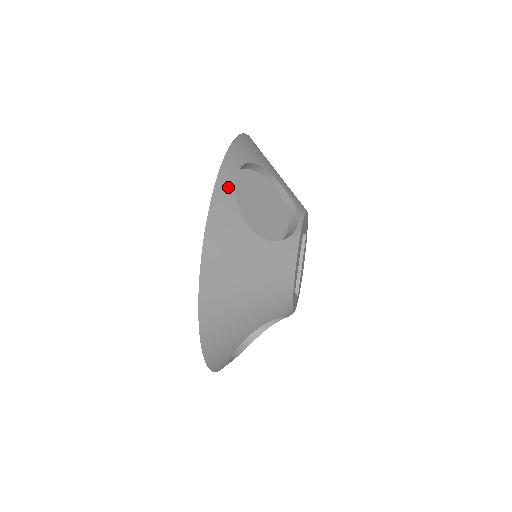
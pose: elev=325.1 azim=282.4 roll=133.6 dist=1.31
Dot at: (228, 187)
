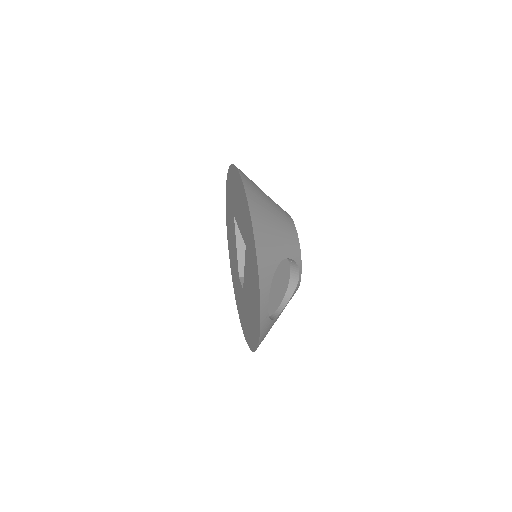
Dot at: occluded
